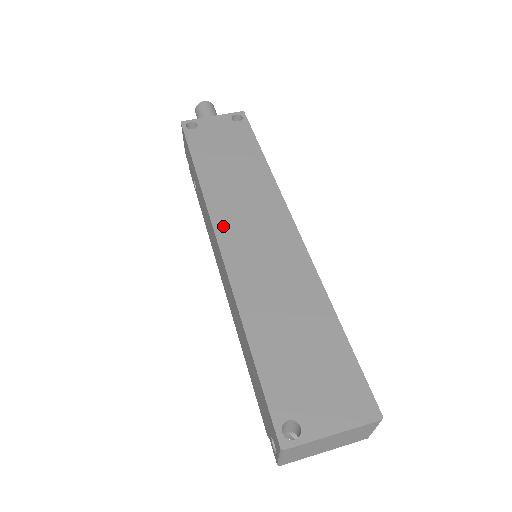
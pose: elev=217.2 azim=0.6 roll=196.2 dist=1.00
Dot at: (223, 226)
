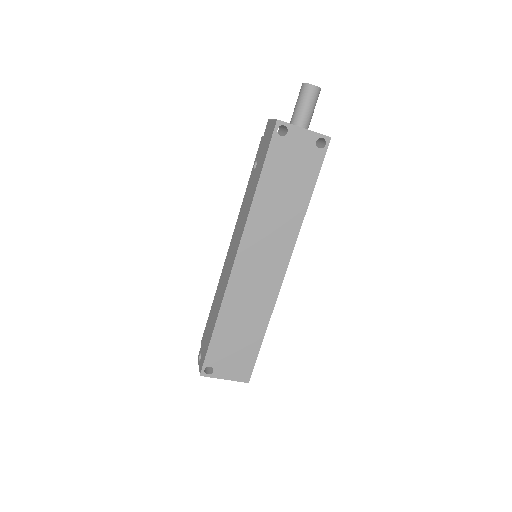
Dot at: (246, 248)
